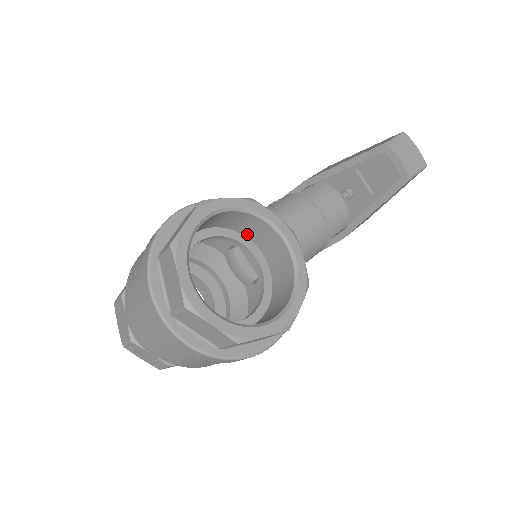
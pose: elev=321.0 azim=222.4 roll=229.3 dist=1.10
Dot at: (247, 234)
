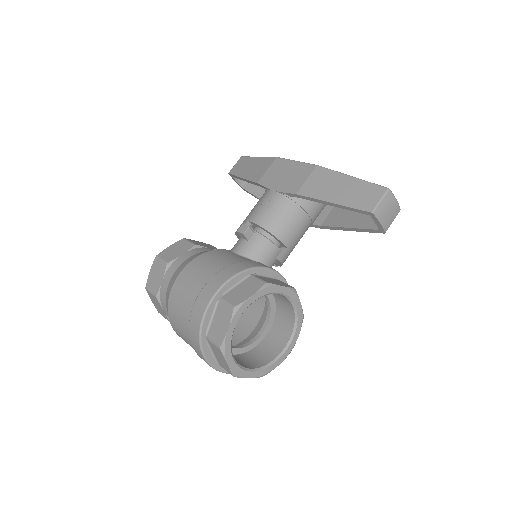
Dot at: occluded
